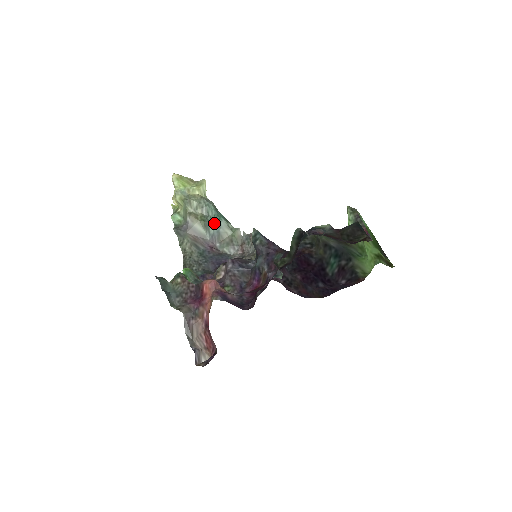
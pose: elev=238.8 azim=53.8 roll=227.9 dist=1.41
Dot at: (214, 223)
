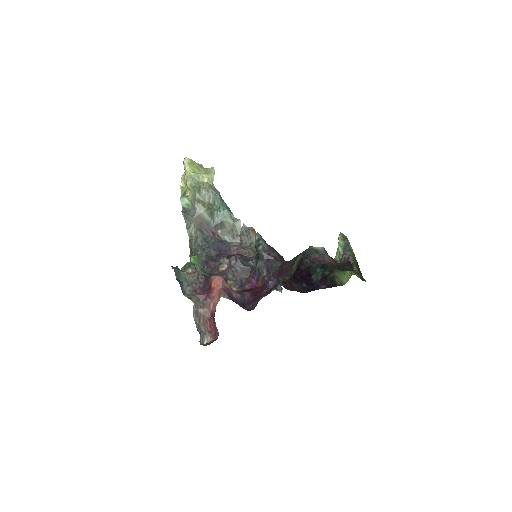
Dot at: (219, 212)
